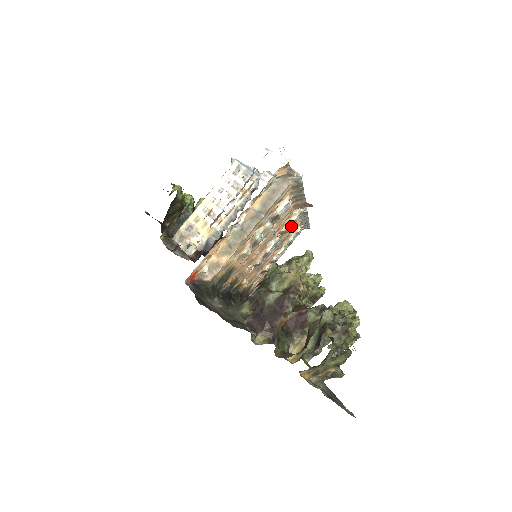
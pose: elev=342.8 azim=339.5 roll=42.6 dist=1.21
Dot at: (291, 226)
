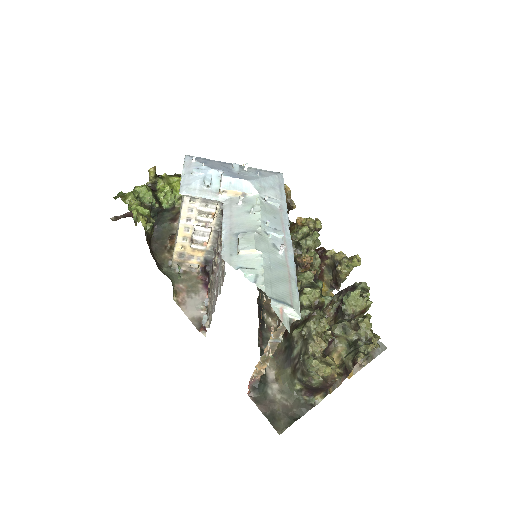
Dot at: occluded
